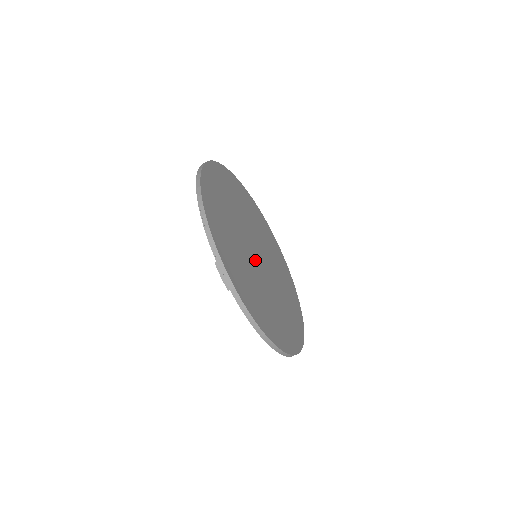
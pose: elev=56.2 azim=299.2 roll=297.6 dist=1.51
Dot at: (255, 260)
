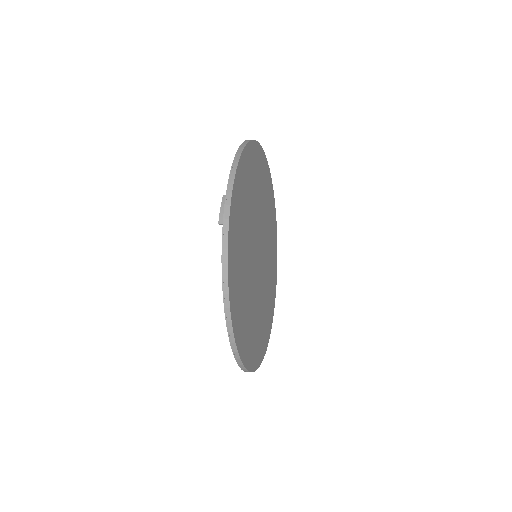
Dot at: (257, 274)
